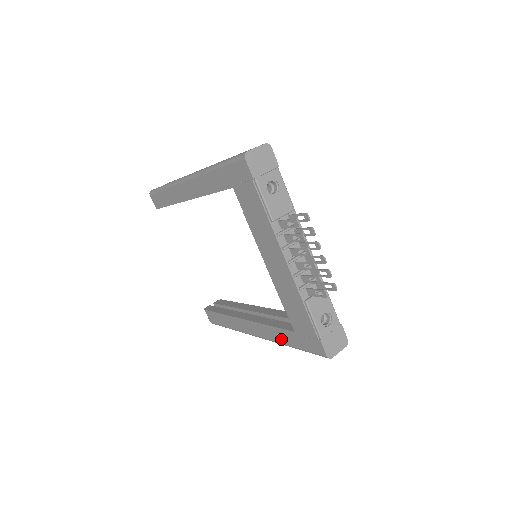
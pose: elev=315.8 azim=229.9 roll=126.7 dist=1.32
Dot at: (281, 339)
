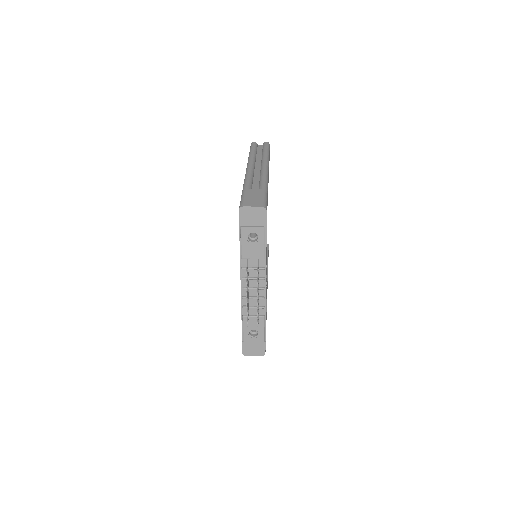
Dot at: occluded
